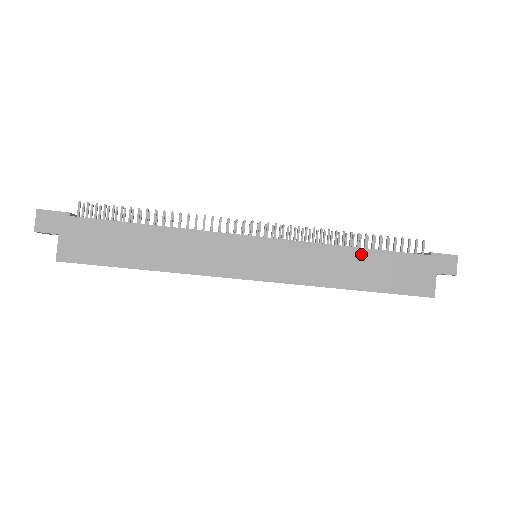
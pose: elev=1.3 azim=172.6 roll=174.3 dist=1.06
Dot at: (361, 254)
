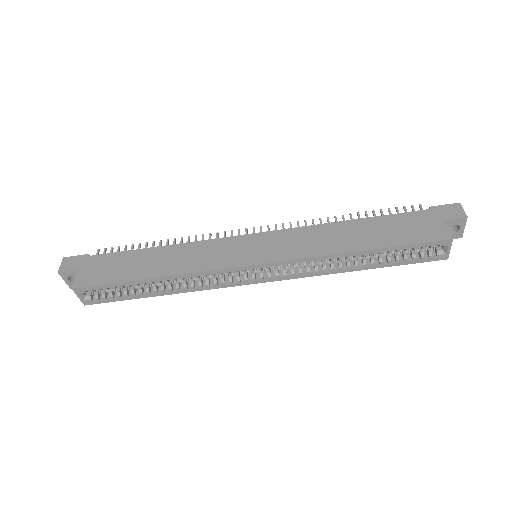
Dot at: (356, 224)
